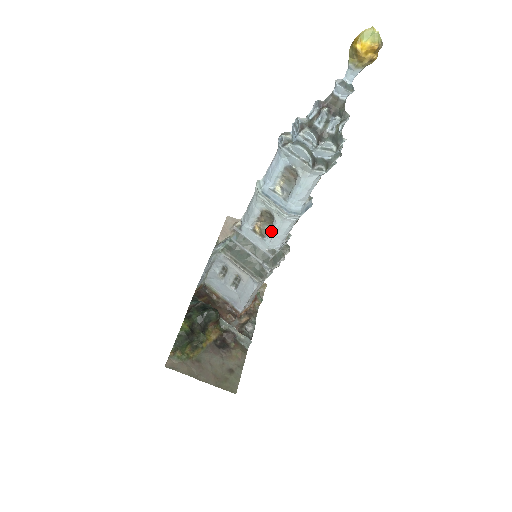
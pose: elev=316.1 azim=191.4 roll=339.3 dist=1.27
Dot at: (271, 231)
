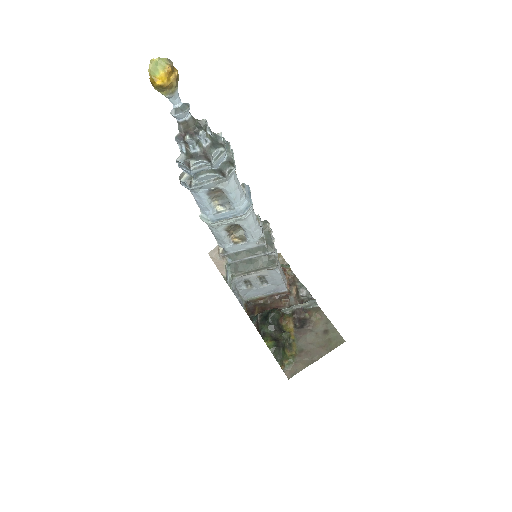
Dot at: (246, 233)
